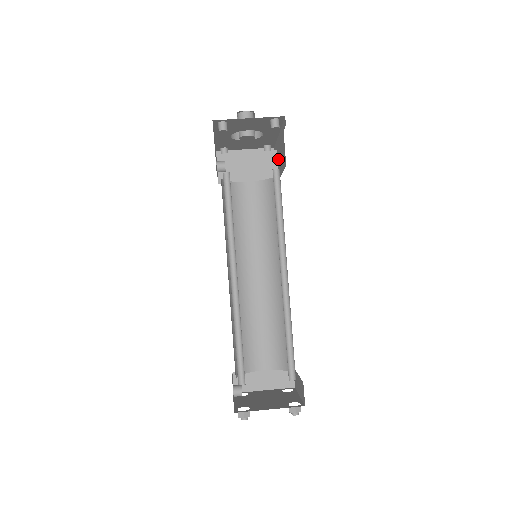
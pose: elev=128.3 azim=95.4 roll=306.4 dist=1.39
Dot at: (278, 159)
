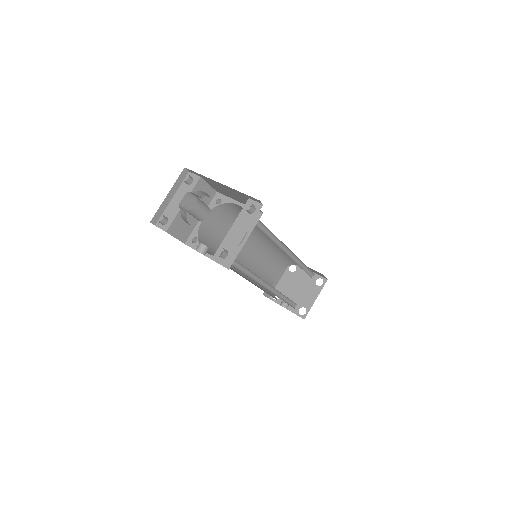
Dot at: (214, 186)
